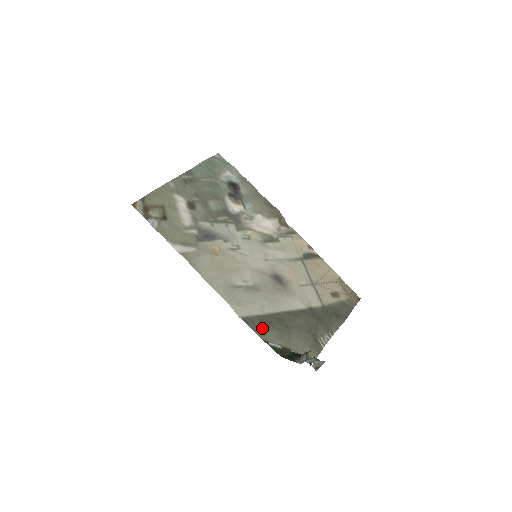
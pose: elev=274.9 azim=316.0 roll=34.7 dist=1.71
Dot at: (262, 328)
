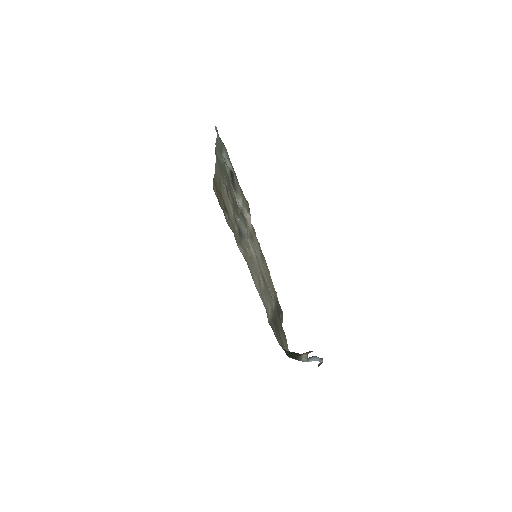
Dot at: (276, 332)
